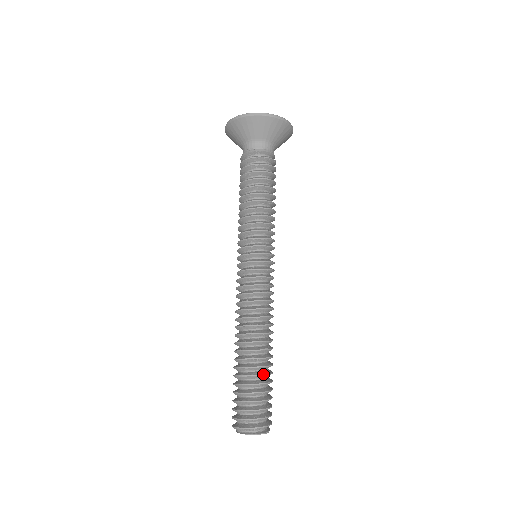
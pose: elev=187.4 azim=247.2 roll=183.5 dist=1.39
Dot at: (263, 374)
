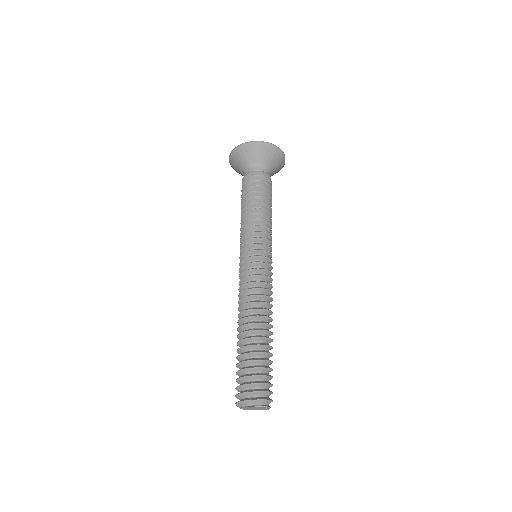
Dot at: (269, 352)
